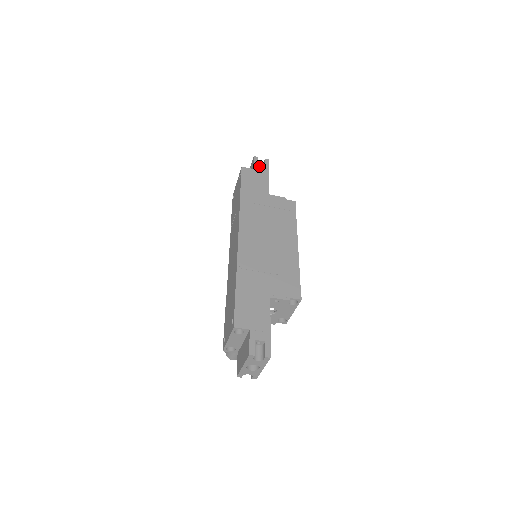
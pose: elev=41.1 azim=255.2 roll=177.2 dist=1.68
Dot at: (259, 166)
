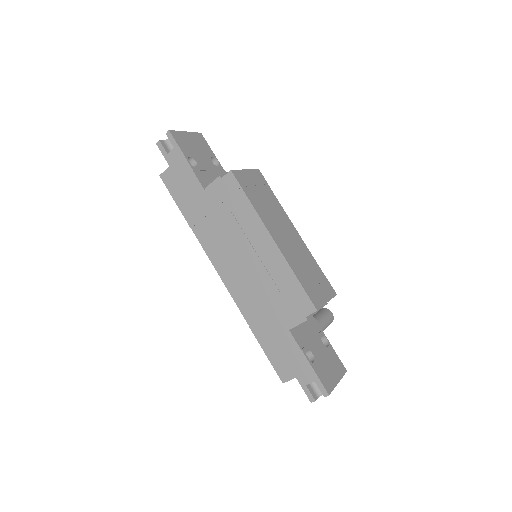
Dot at: (169, 155)
